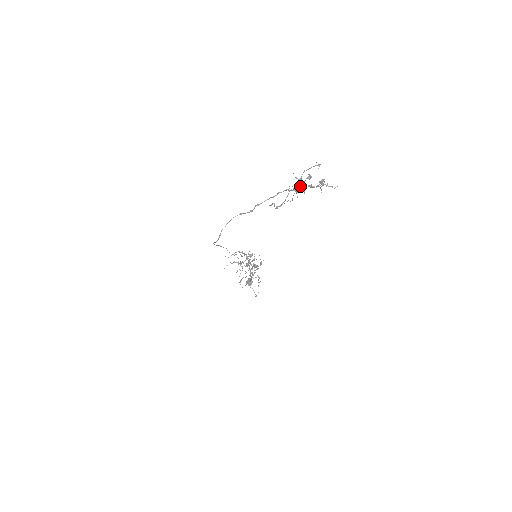
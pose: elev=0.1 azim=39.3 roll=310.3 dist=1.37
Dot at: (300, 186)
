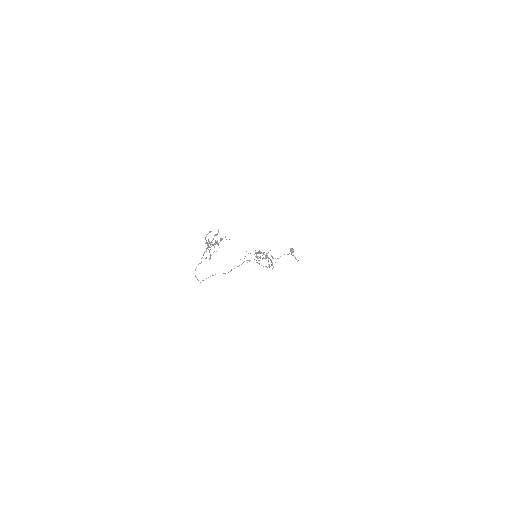
Dot at: occluded
